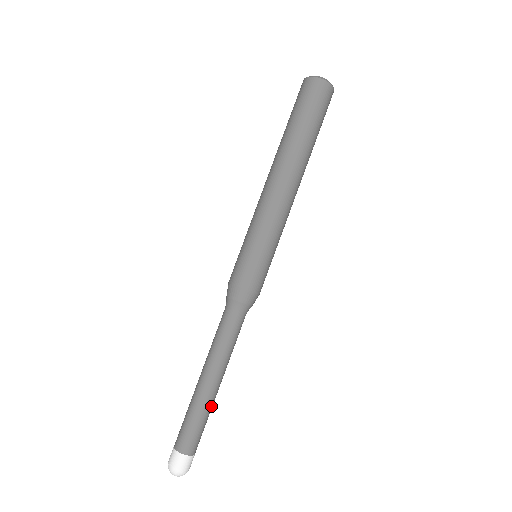
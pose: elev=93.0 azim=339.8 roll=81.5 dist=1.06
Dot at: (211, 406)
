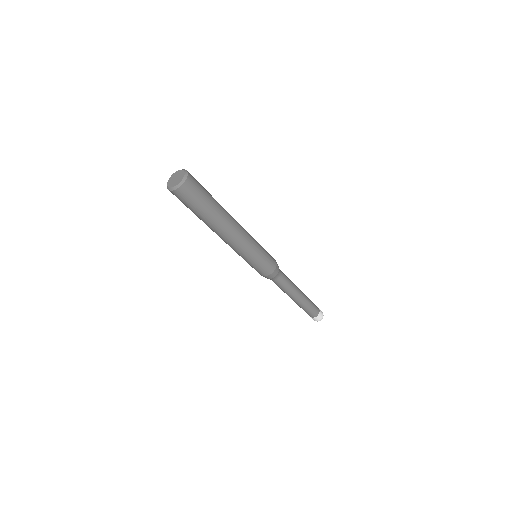
Dot at: (305, 304)
